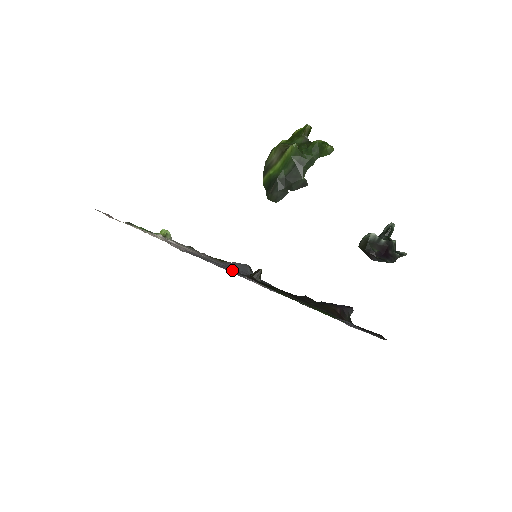
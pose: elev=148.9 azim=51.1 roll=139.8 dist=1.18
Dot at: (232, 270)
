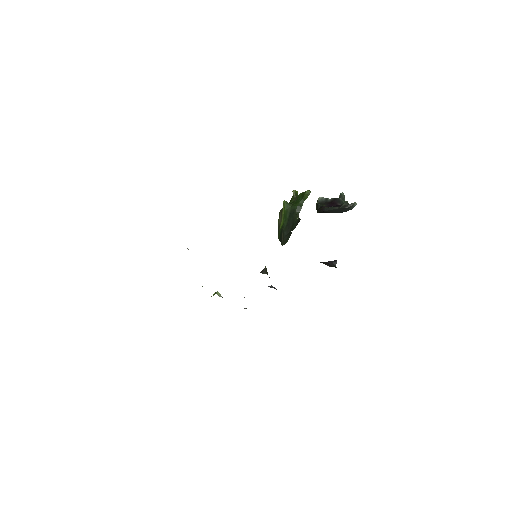
Dot at: occluded
